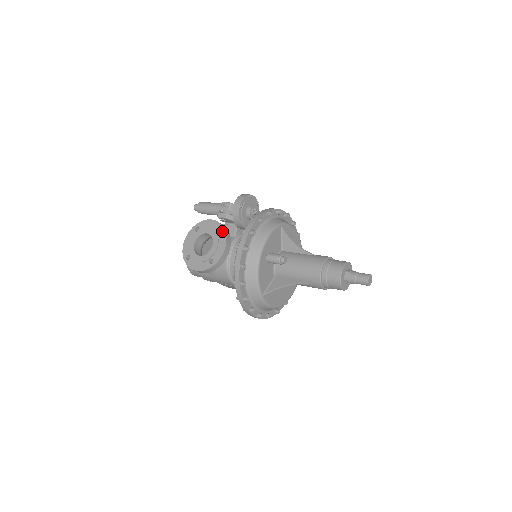
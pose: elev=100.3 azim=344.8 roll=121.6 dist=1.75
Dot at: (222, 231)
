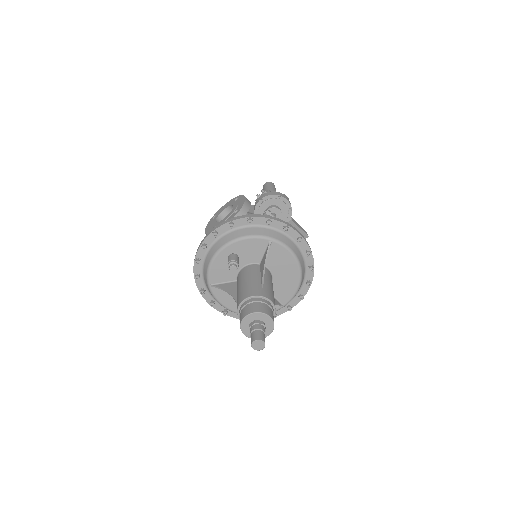
Dot at: (237, 211)
